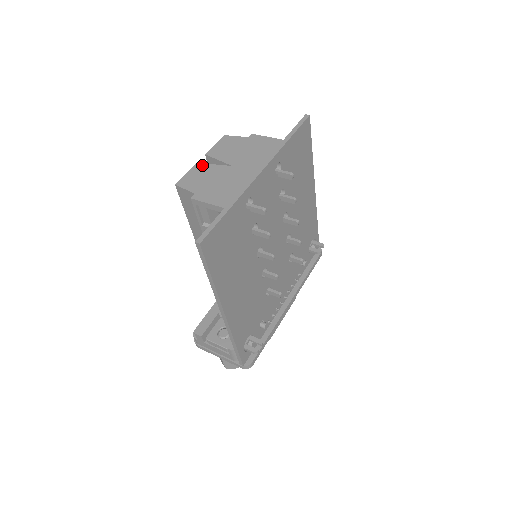
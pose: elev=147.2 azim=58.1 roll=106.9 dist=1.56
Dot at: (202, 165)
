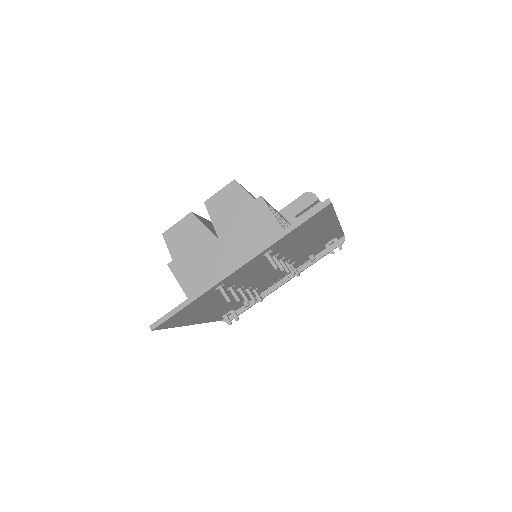
Dot at: (194, 220)
